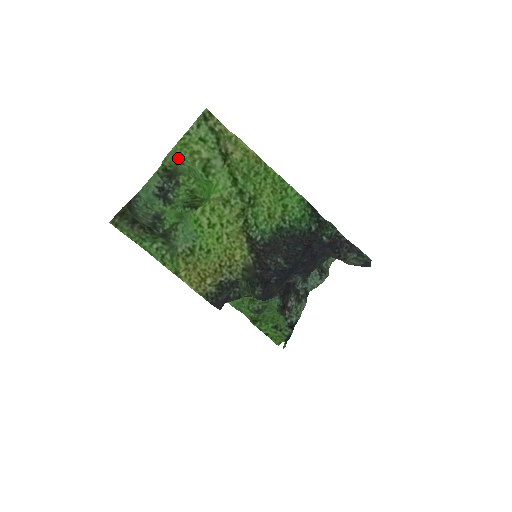
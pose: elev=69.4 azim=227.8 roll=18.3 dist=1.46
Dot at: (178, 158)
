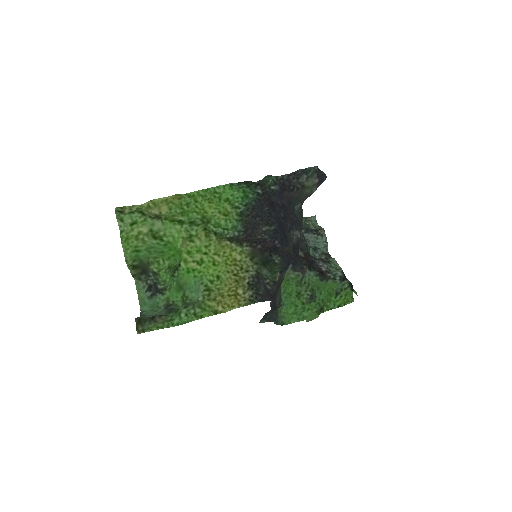
Dot at: (132, 250)
